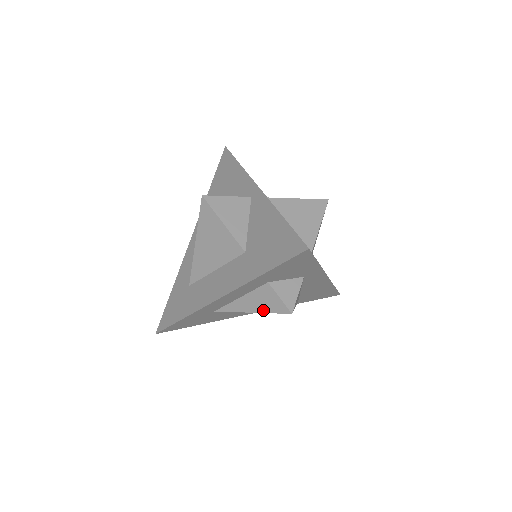
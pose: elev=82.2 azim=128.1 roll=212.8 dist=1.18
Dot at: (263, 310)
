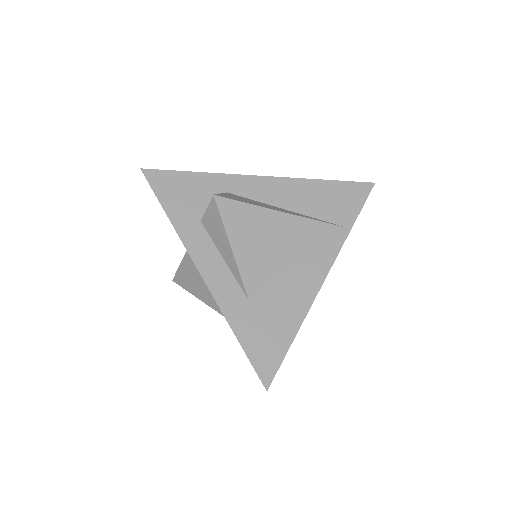
Dot at: (223, 231)
